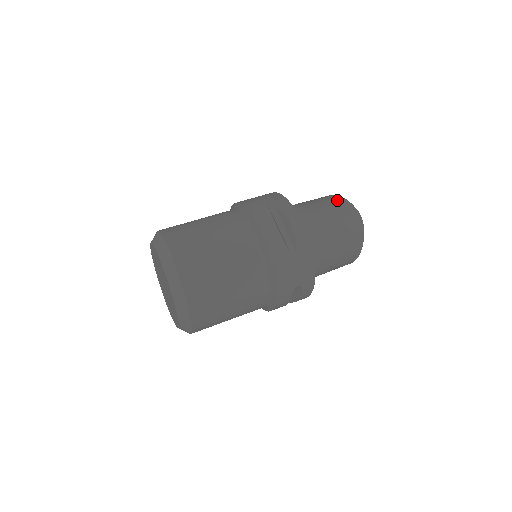
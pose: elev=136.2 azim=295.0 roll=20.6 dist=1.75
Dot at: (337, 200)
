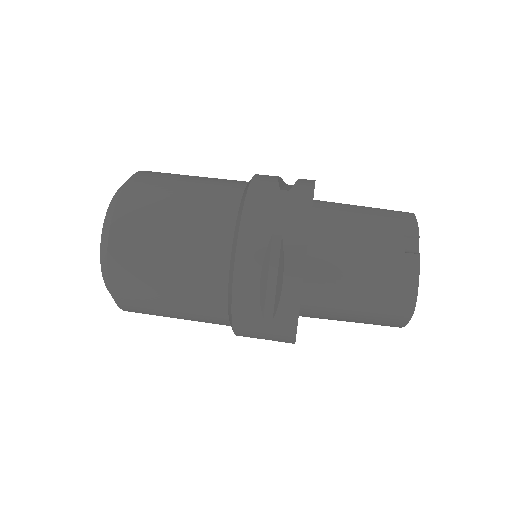
Dot at: (404, 255)
